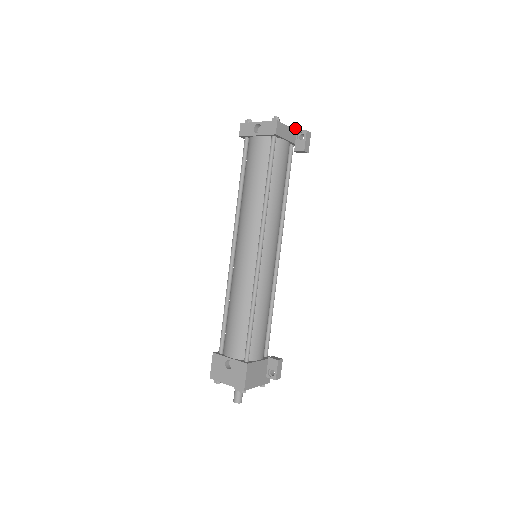
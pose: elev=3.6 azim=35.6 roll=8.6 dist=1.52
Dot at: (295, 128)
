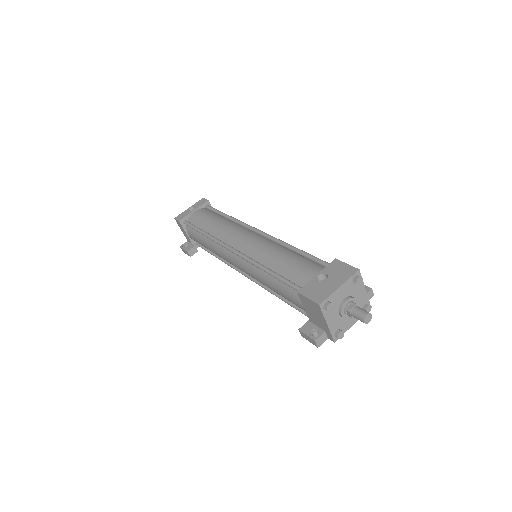
Dot at: occluded
